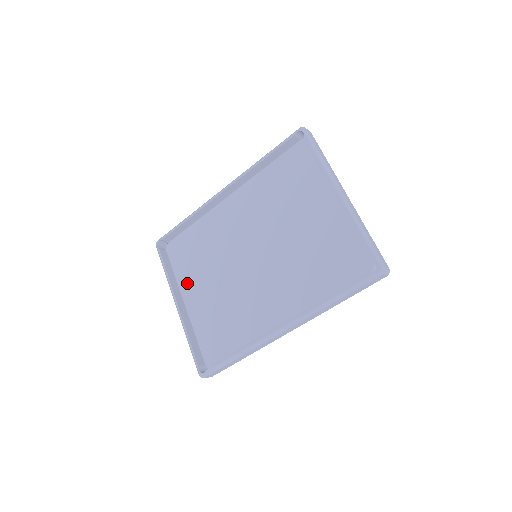
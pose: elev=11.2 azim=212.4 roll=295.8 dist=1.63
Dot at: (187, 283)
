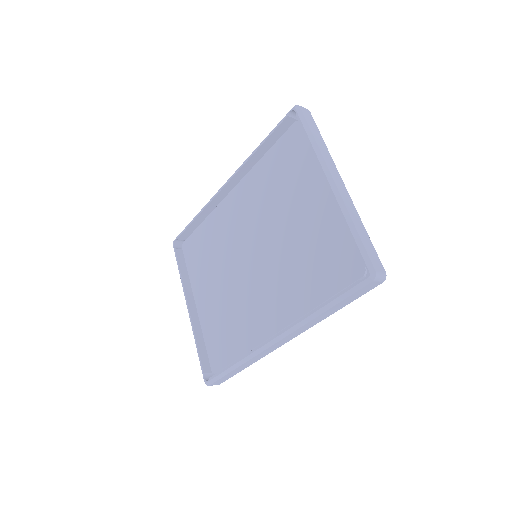
Dot at: (198, 284)
